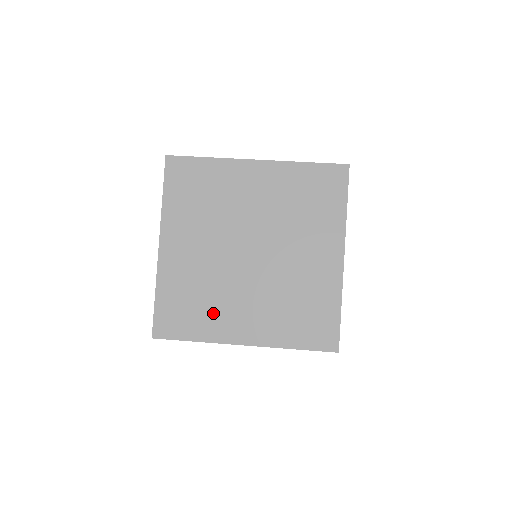
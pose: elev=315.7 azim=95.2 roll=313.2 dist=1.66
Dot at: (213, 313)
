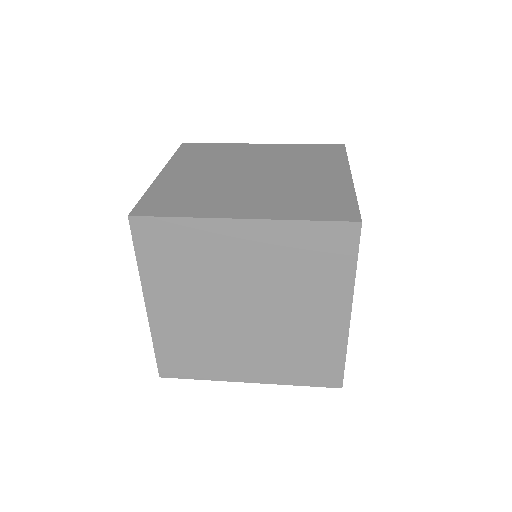
Dot at: (208, 202)
